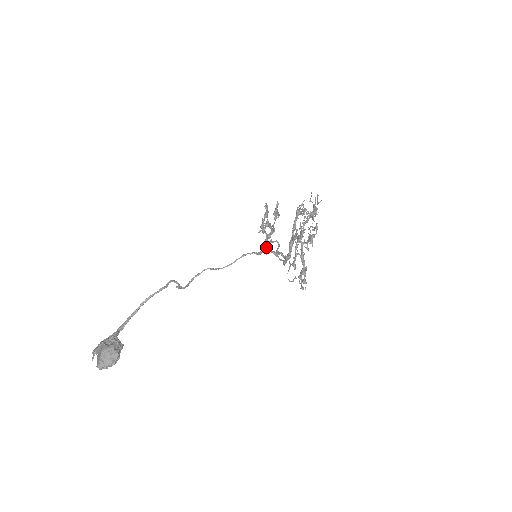
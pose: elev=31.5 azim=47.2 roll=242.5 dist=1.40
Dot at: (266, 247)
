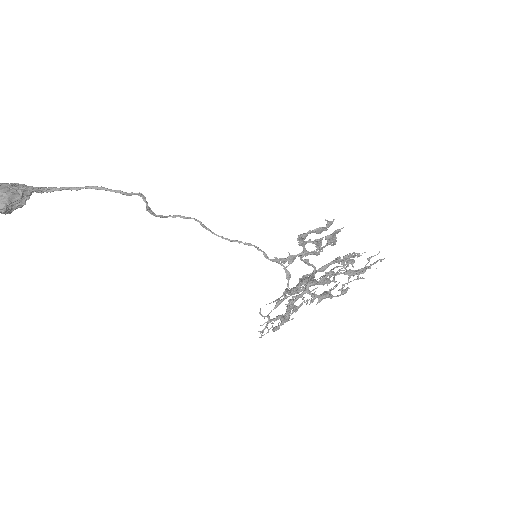
Dot at: (291, 261)
